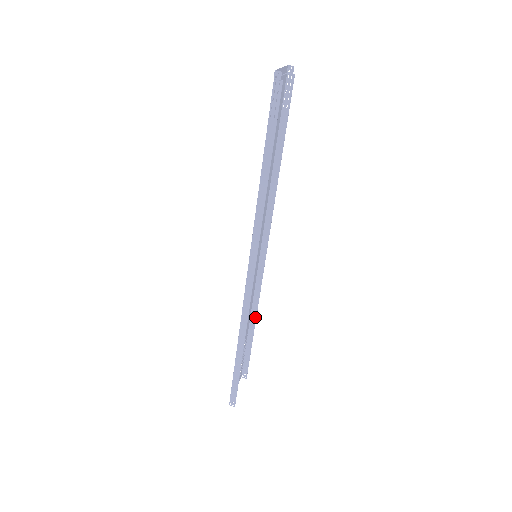
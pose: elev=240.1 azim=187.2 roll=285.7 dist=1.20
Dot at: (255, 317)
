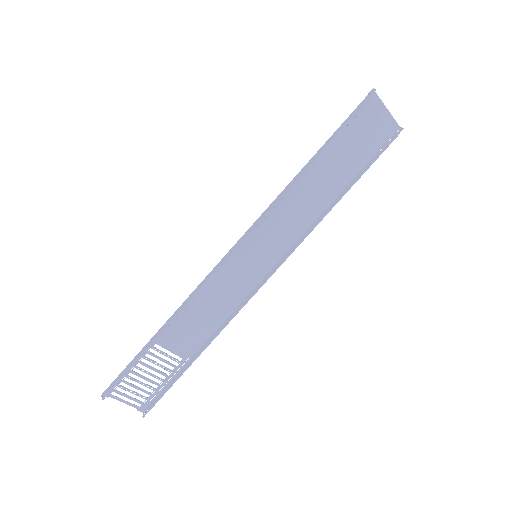
Dot at: (209, 342)
